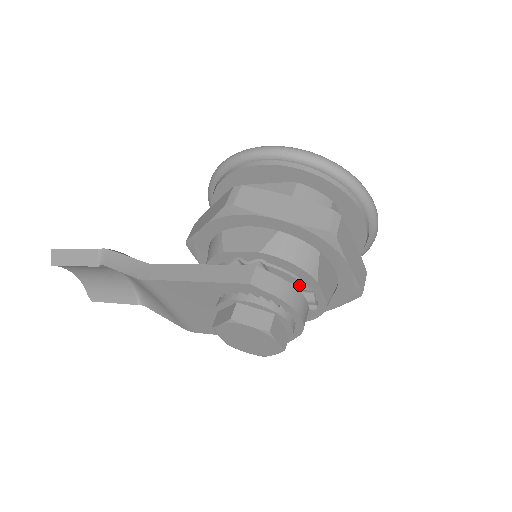
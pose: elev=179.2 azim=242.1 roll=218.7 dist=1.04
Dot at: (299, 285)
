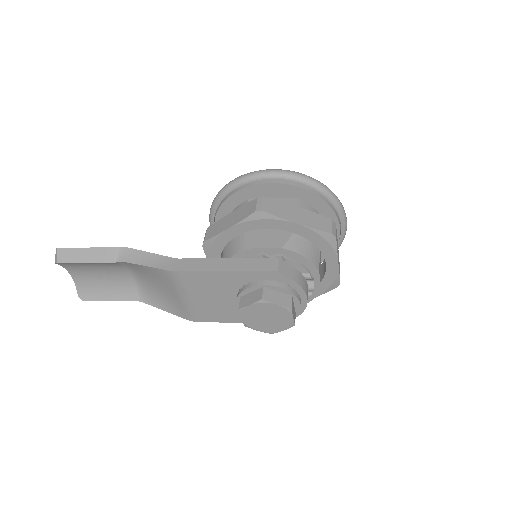
Dot at: (307, 275)
